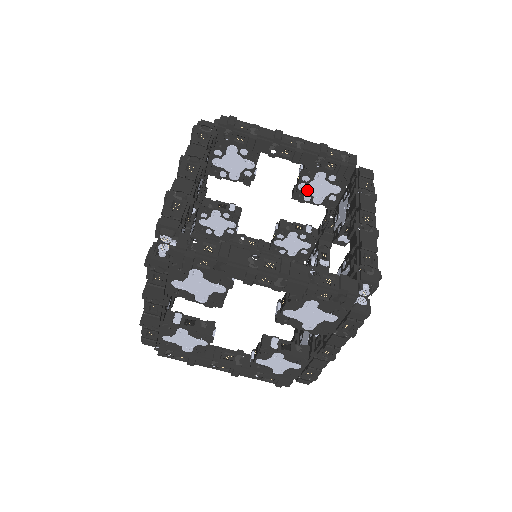
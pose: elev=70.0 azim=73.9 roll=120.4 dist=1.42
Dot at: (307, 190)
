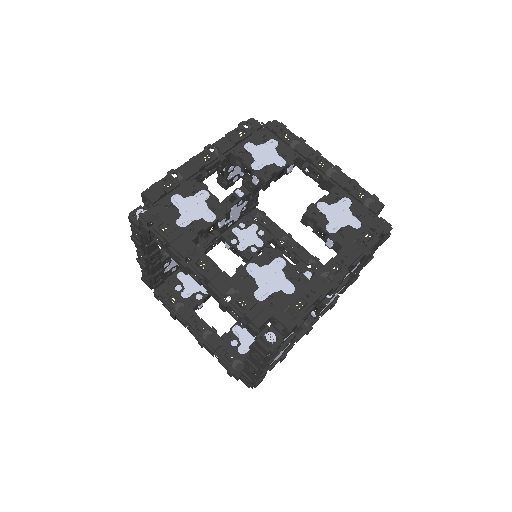
Dot at: occluded
